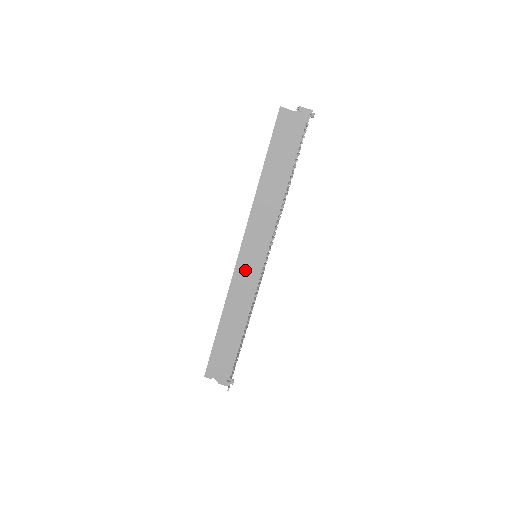
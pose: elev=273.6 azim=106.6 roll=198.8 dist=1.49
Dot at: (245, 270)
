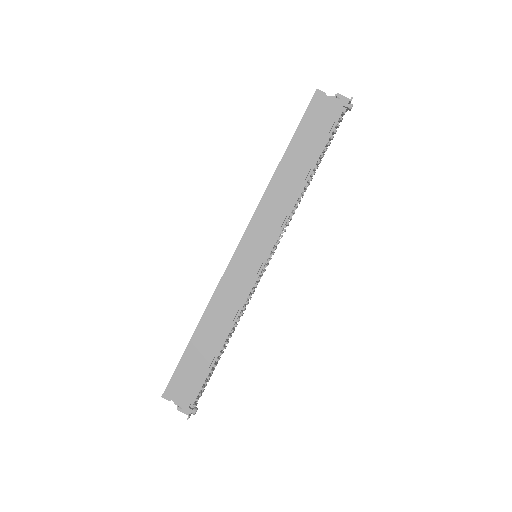
Dot at: (240, 269)
